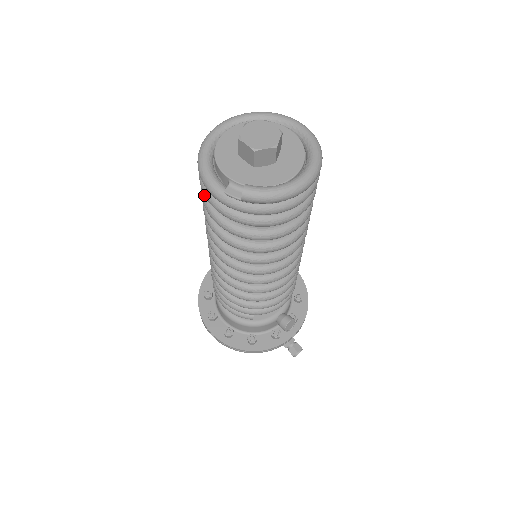
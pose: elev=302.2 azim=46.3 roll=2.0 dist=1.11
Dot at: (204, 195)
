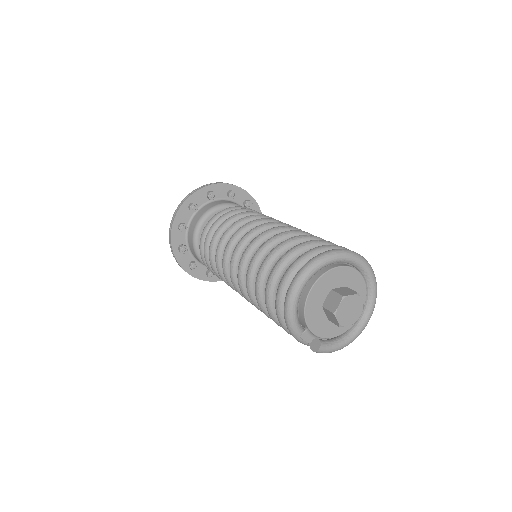
Dot at: (270, 296)
